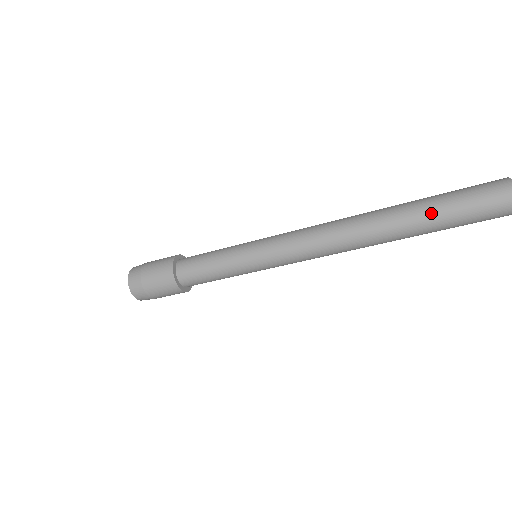
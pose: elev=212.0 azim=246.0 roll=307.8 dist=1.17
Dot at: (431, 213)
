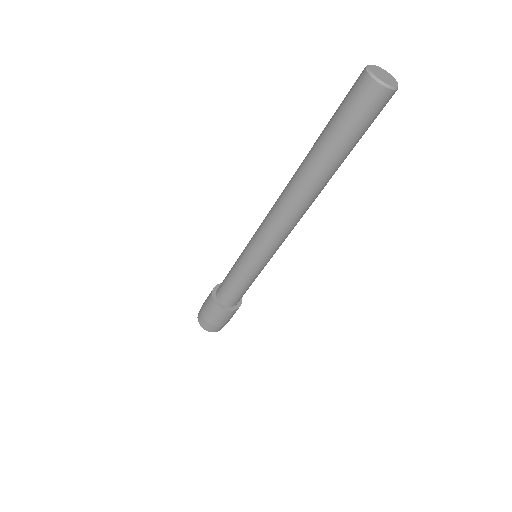
Dot at: (322, 131)
